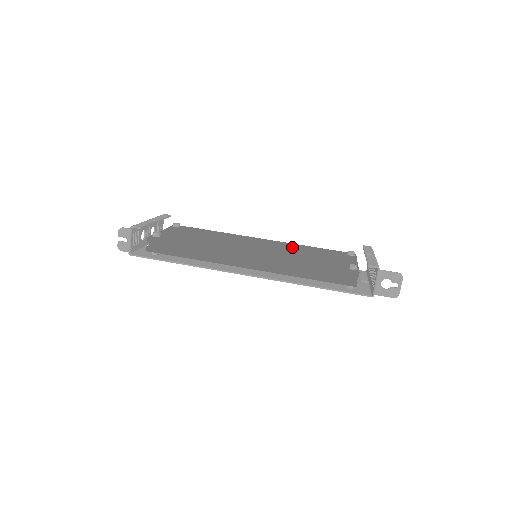
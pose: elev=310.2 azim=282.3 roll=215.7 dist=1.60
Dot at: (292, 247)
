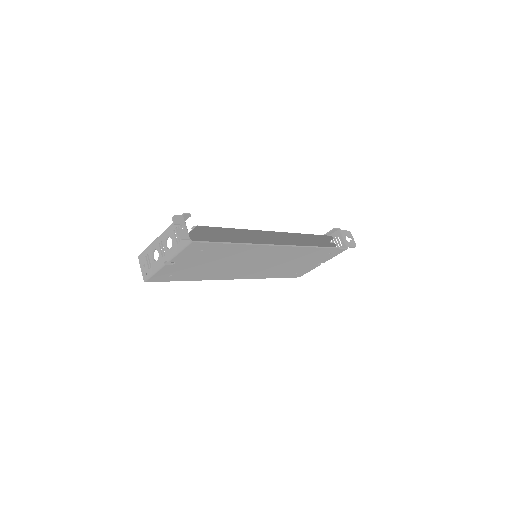
Dot at: occluded
